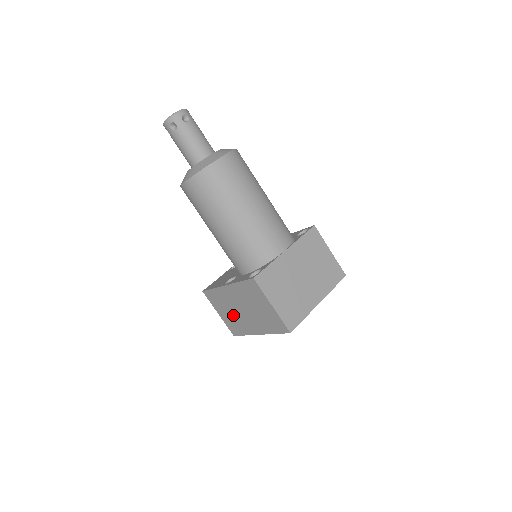
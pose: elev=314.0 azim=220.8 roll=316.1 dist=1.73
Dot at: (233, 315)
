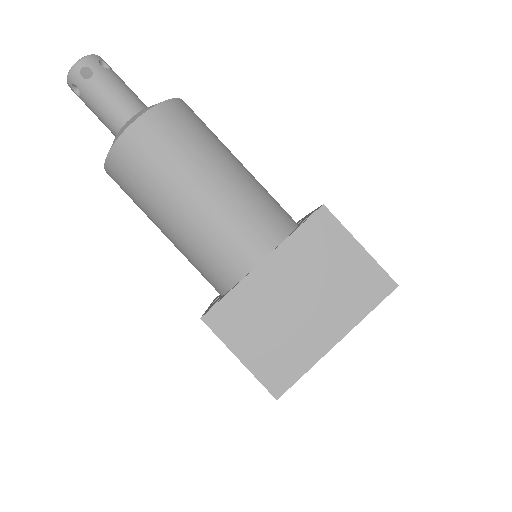
Dot at: occluded
